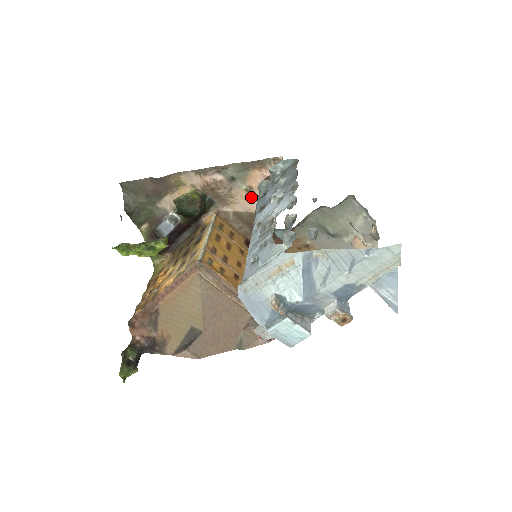
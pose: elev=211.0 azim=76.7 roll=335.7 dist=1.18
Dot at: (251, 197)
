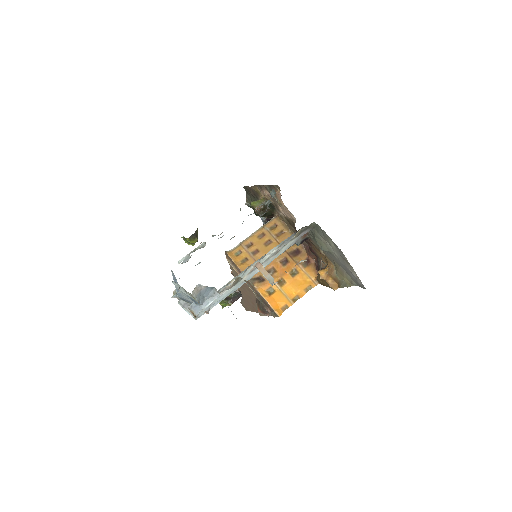
Dot at: (284, 209)
